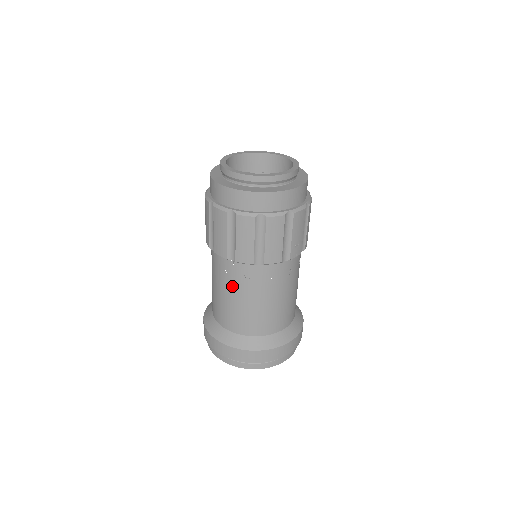
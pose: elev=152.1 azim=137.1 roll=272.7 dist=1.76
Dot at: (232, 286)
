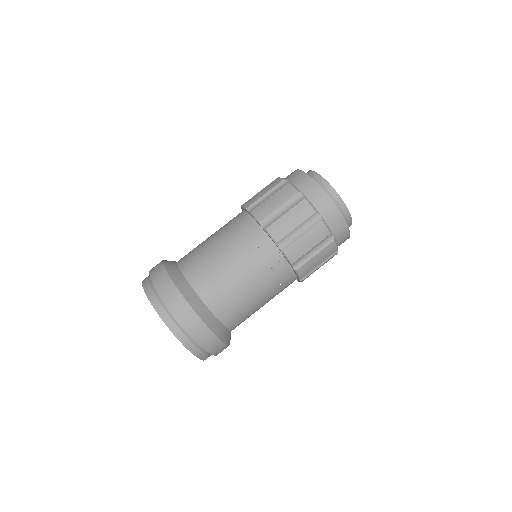
Dot at: (251, 266)
